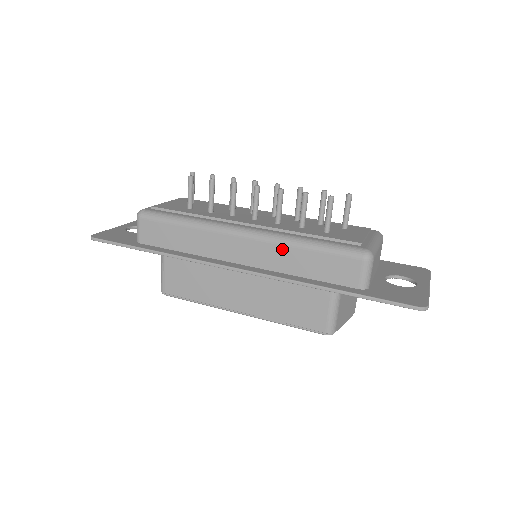
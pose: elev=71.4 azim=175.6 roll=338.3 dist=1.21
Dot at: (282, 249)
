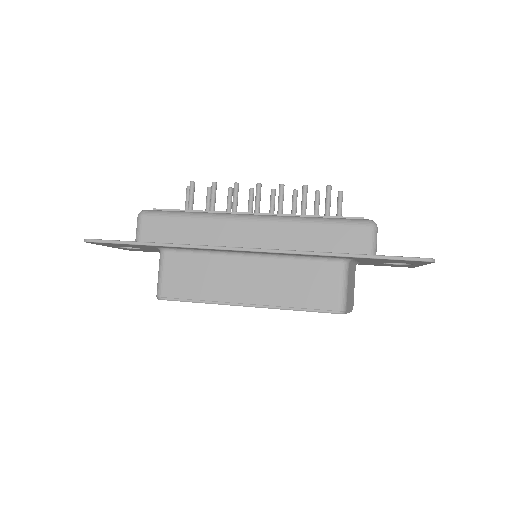
Dot at: (292, 227)
